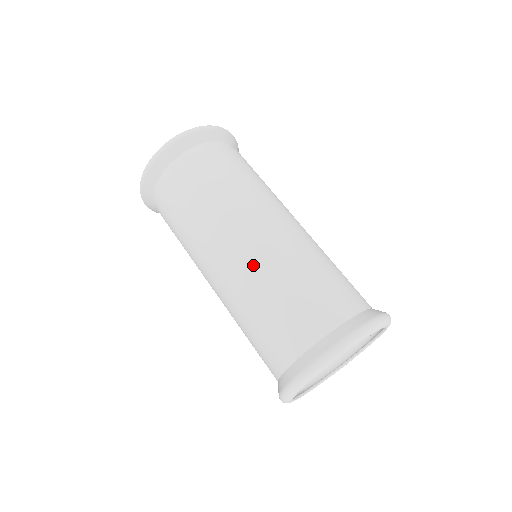
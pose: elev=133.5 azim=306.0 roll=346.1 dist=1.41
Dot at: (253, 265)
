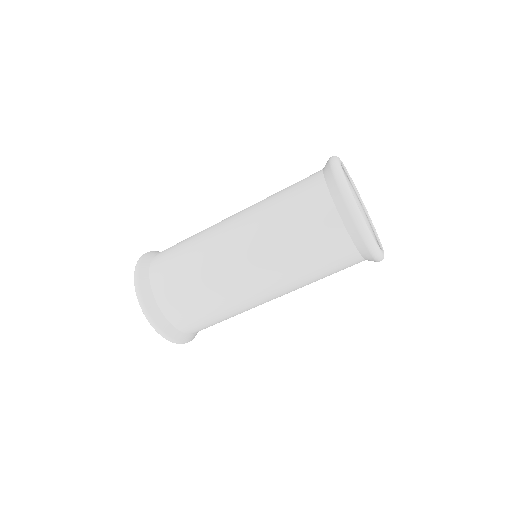
Dot at: (257, 239)
